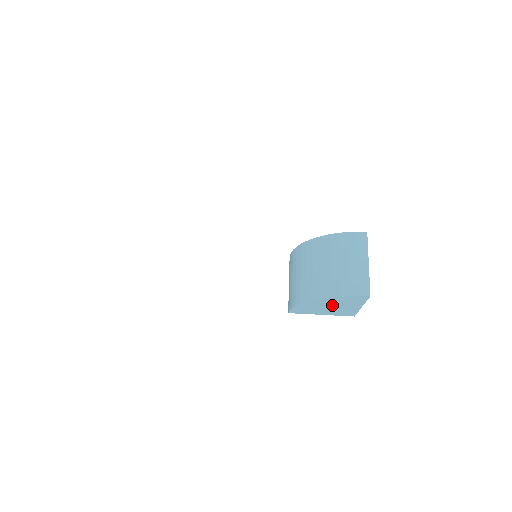
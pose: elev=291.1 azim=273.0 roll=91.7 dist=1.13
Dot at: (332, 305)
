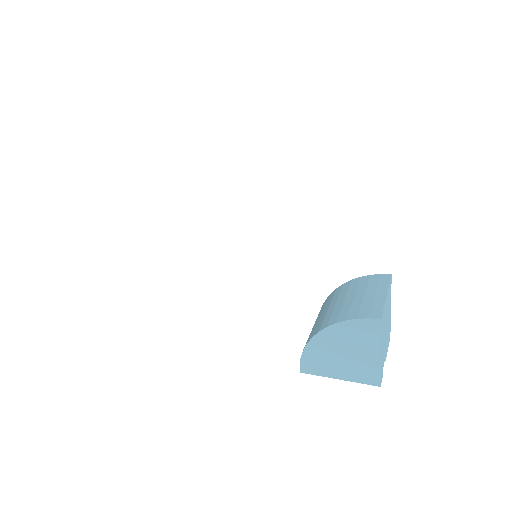
Dot at: (344, 348)
